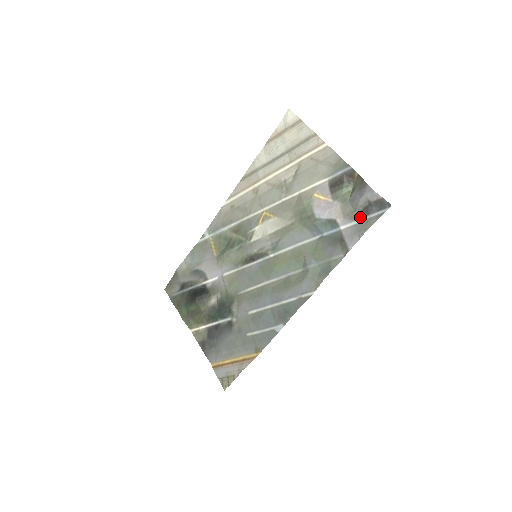
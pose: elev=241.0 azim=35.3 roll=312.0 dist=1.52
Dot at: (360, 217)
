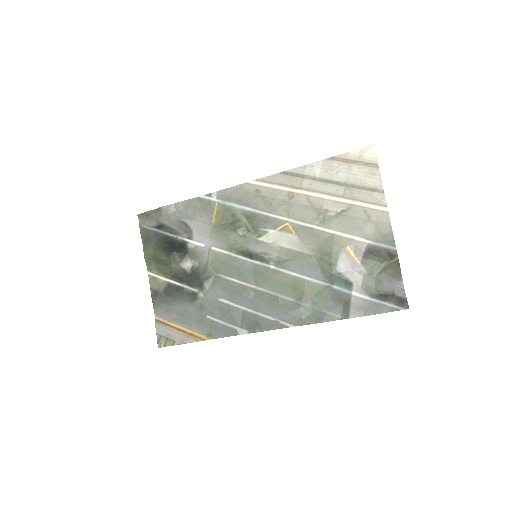
Dot at: (376, 298)
